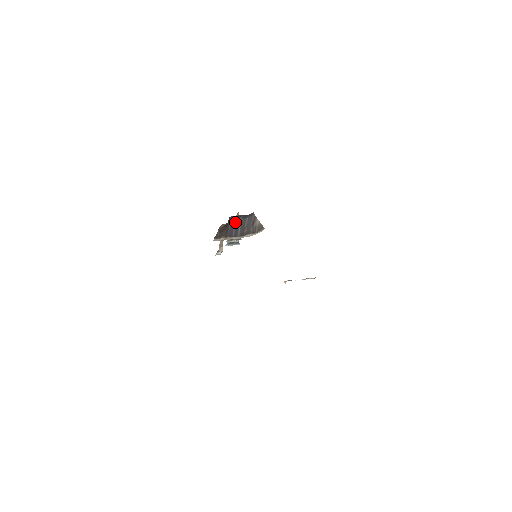
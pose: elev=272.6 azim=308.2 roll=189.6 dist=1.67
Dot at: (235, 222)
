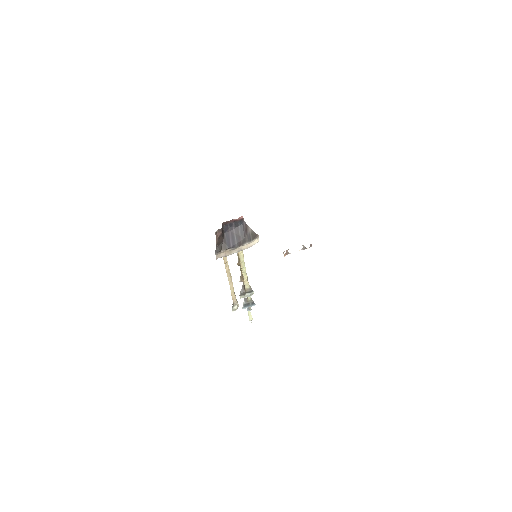
Dot at: (230, 232)
